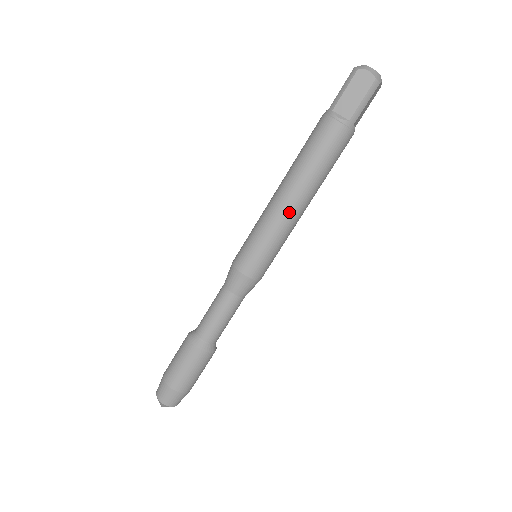
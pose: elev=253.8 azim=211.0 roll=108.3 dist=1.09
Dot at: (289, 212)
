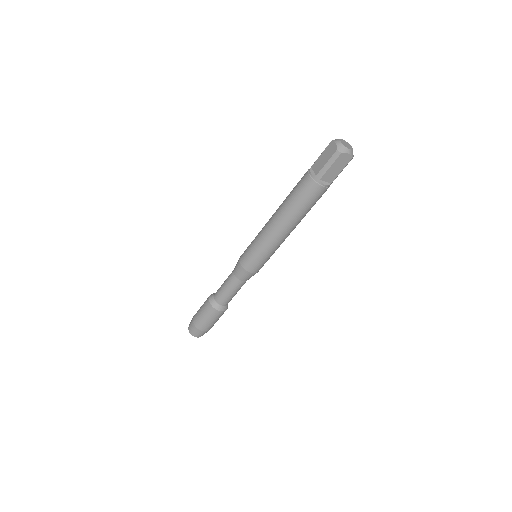
Dot at: (270, 230)
